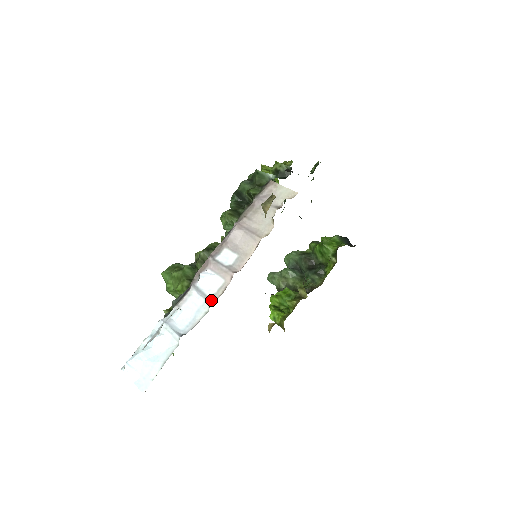
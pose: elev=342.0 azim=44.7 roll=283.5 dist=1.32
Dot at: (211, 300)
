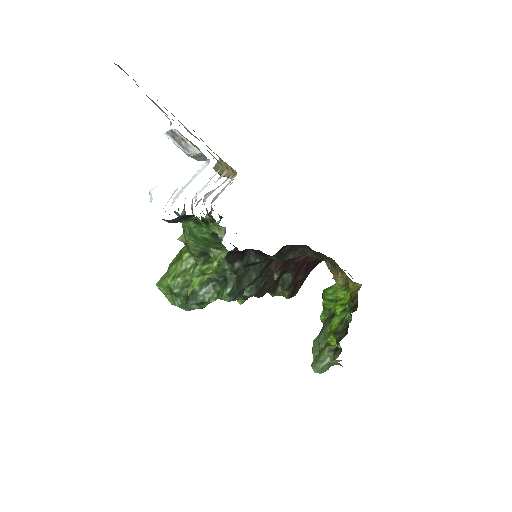
Dot at: occluded
